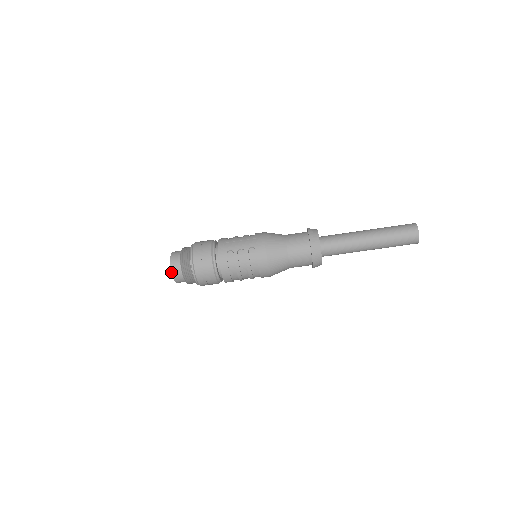
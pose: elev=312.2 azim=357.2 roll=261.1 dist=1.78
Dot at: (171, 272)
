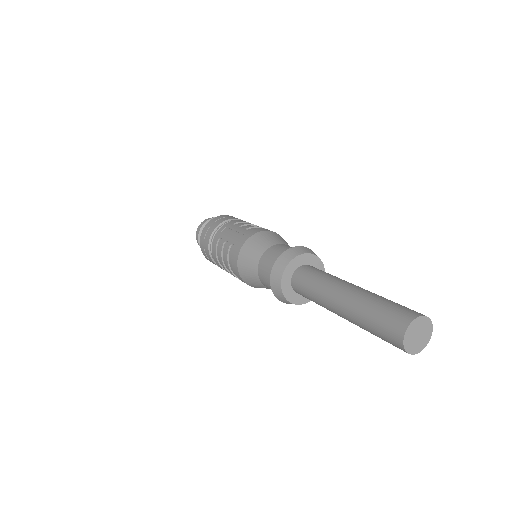
Dot at: (196, 238)
